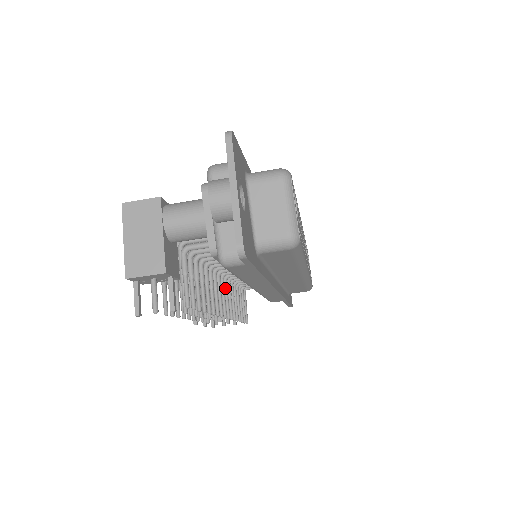
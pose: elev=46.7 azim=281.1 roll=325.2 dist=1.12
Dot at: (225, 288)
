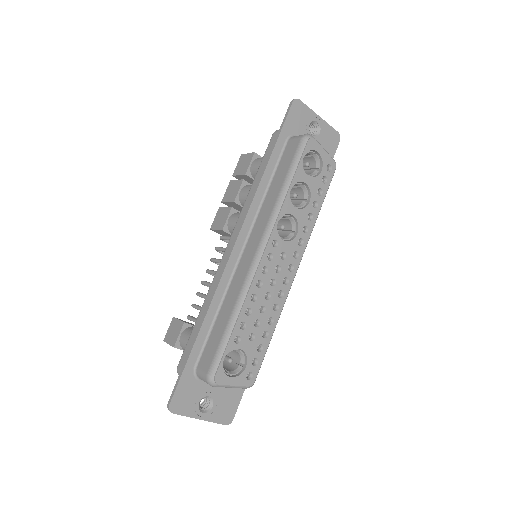
Dot at: occluded
